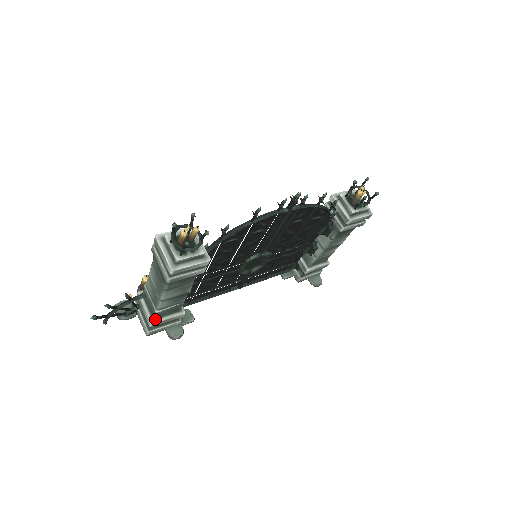
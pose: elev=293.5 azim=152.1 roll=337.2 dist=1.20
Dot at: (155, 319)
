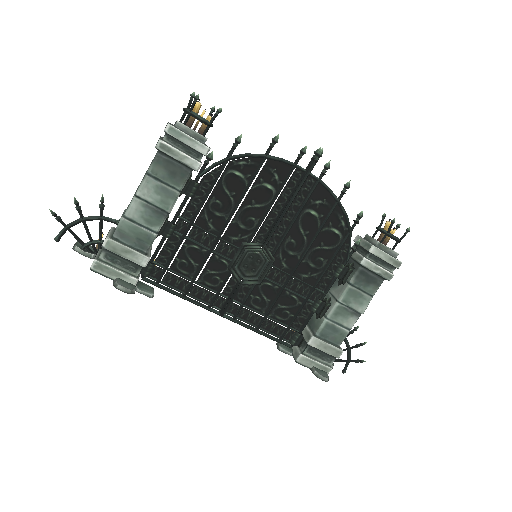
Dot at: (114, 239)
